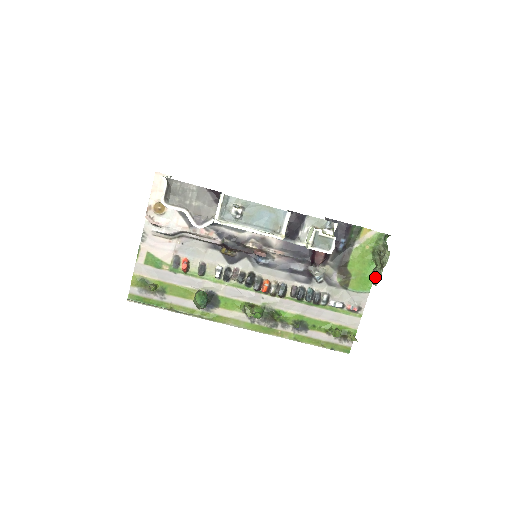
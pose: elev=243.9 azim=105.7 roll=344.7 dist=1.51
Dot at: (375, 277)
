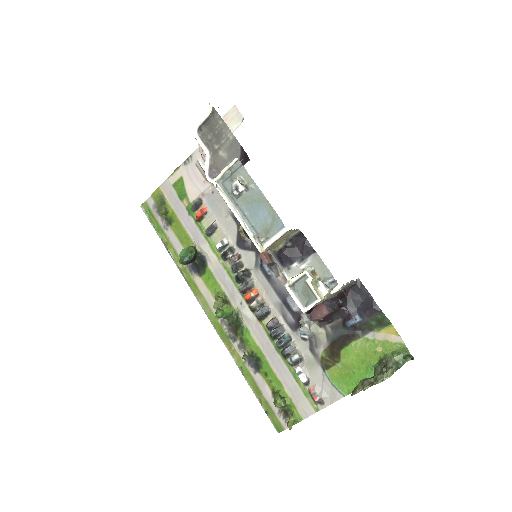
Dot at: (359, 386)
